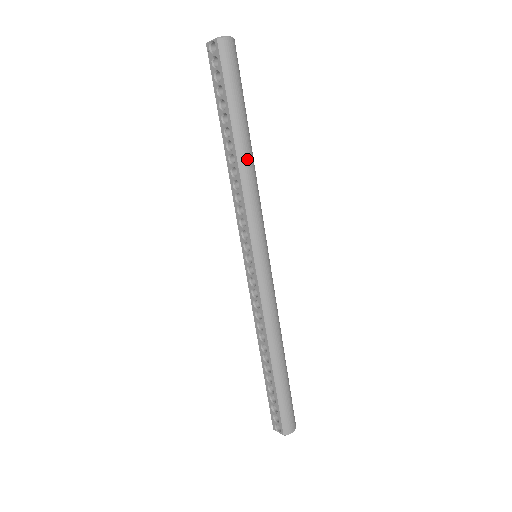
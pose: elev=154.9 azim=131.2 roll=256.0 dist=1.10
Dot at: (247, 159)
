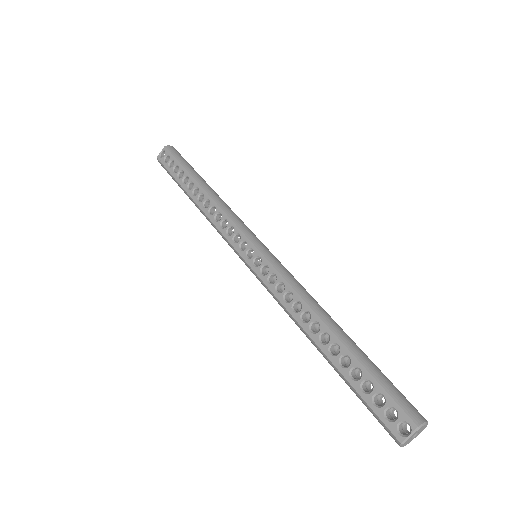
Dot at: (214, 192)
